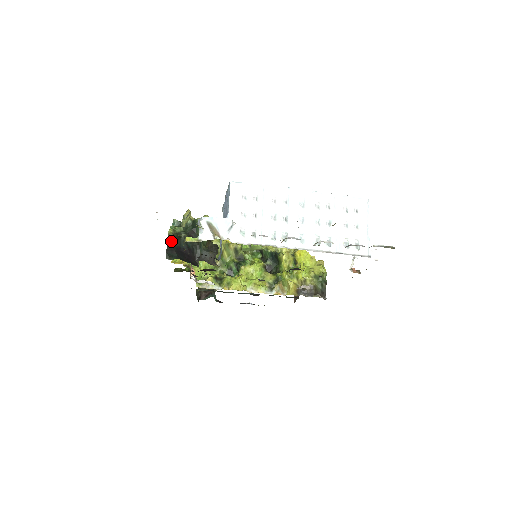
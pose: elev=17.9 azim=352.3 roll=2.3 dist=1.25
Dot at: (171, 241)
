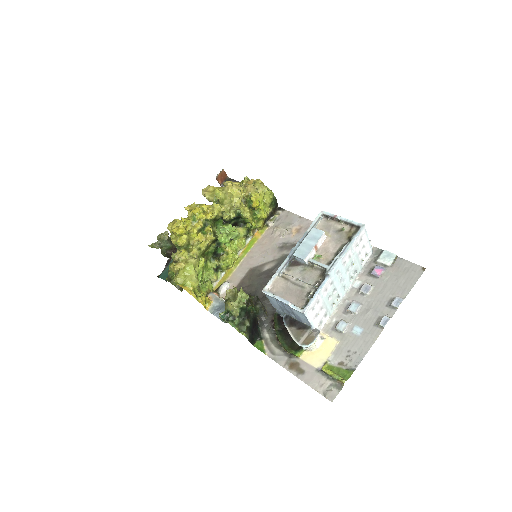
Dot at: (249, 337)
